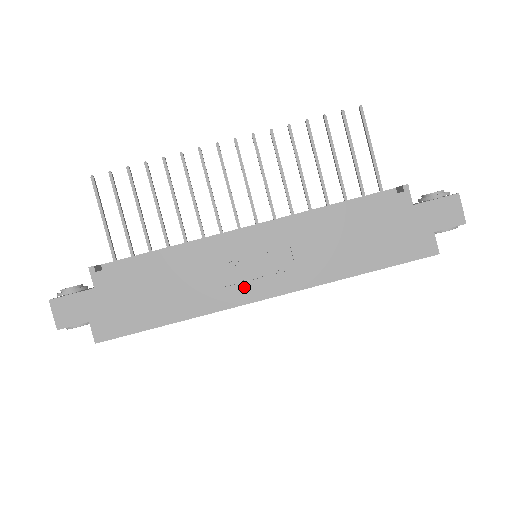
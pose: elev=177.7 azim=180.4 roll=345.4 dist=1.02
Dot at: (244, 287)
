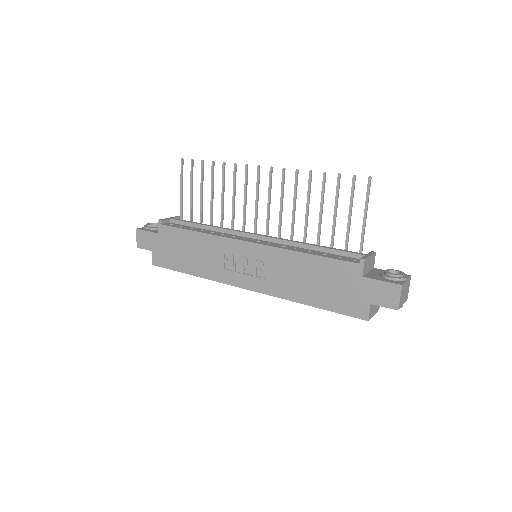
Dot at: (234, 275)
